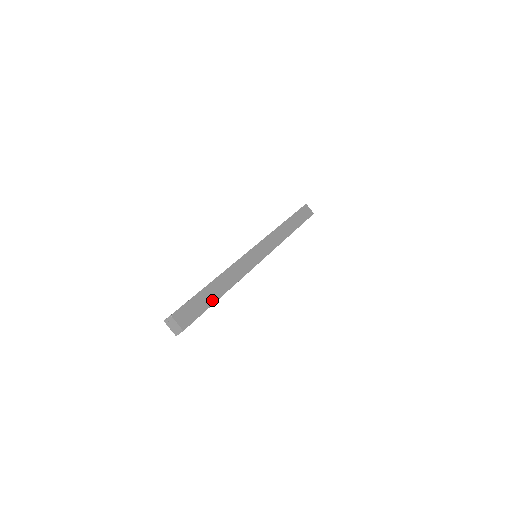
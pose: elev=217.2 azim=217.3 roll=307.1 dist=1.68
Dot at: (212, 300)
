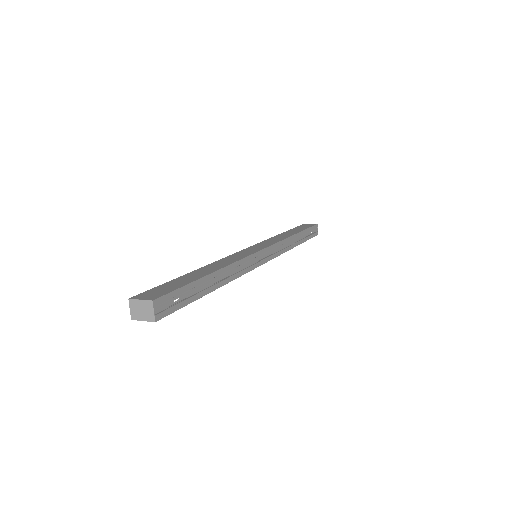
Dot at: (195, 278)
